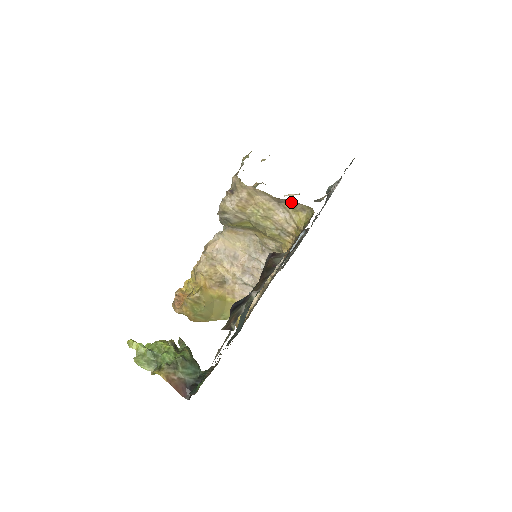
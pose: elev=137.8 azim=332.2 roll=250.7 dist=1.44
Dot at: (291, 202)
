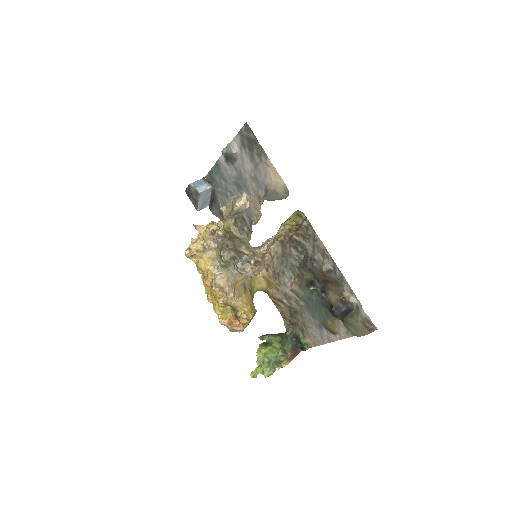
Dot at: occluded
